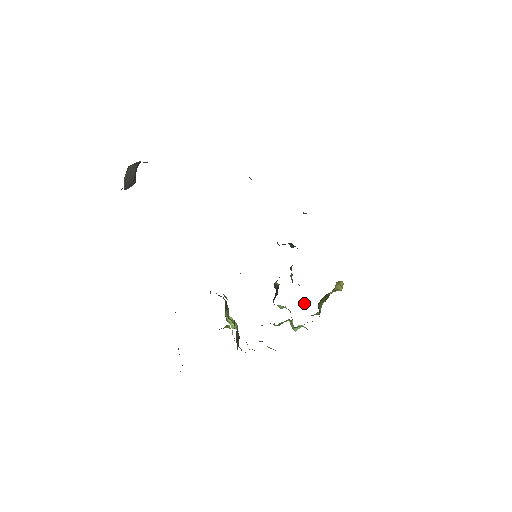
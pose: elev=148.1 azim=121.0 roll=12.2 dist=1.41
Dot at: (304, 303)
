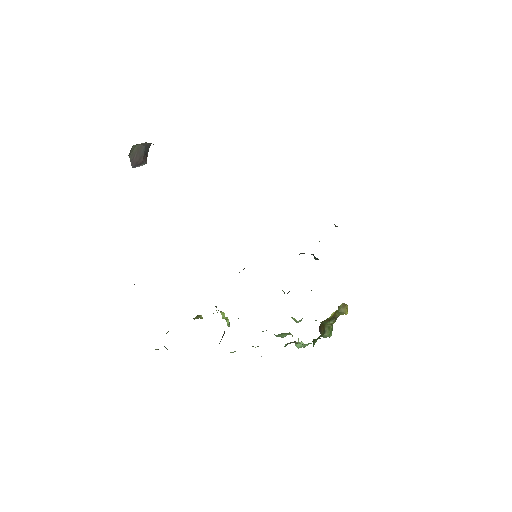
Dot at: occluded
